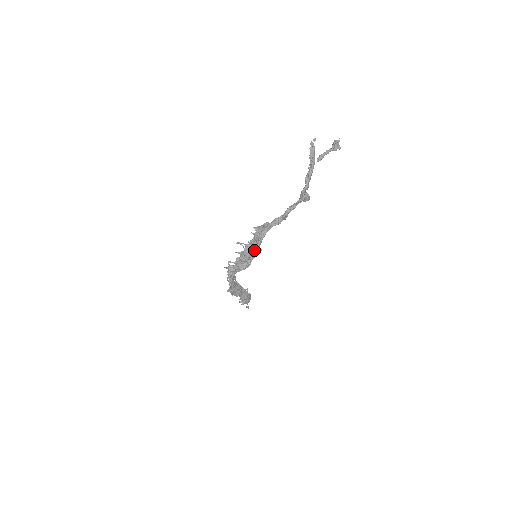
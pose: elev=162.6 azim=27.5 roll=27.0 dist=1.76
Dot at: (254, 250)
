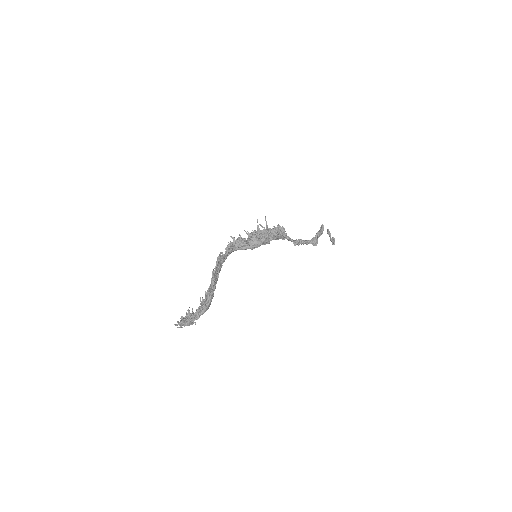
Dot at: (279, 227)
